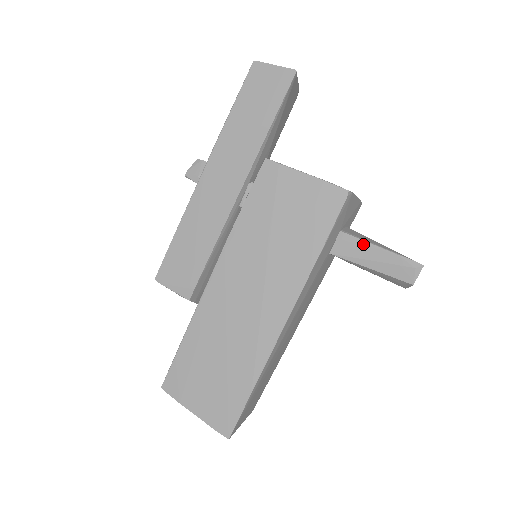
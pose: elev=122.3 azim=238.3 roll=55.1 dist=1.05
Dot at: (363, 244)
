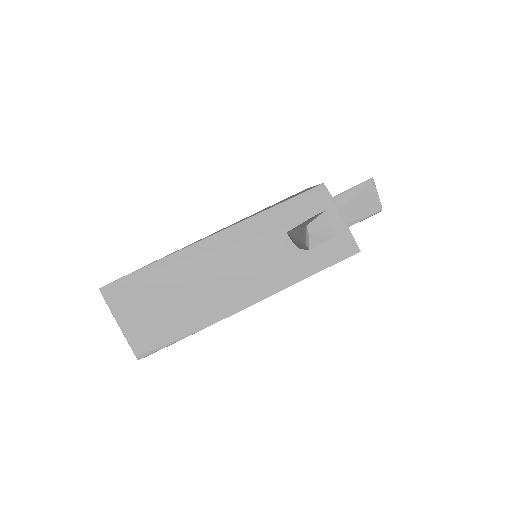
Dot at: (308, 219)
